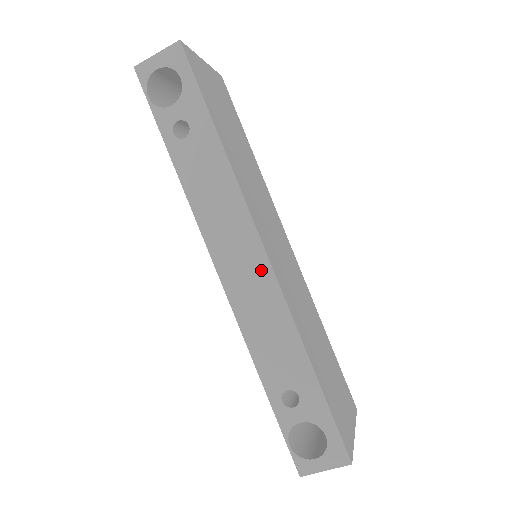
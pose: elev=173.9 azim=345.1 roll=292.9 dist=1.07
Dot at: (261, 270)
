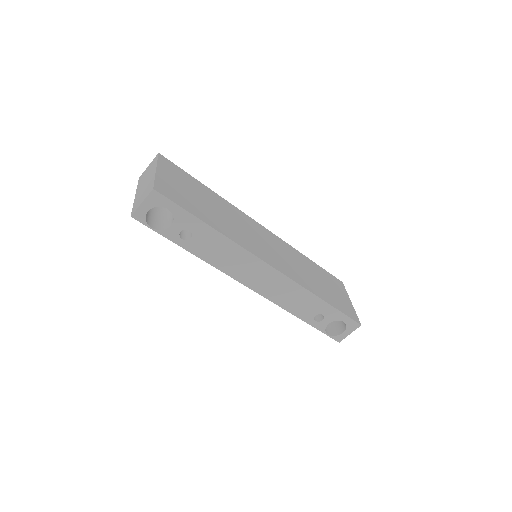
Dot at: (274, 276)
